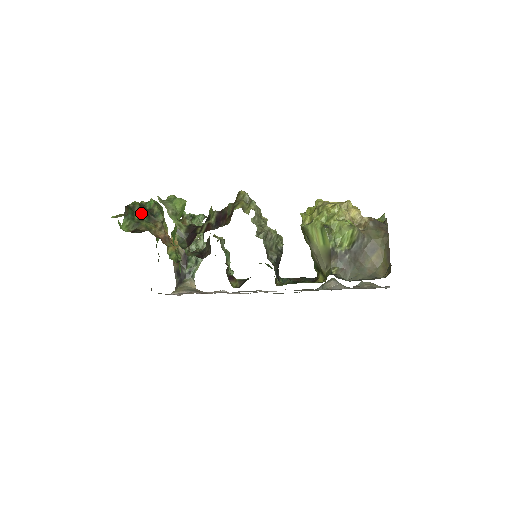
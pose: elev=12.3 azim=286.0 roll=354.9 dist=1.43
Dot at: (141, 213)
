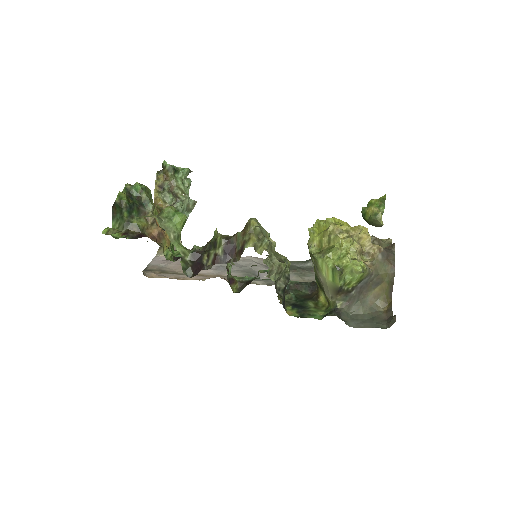
Dot at: (130, 209)
